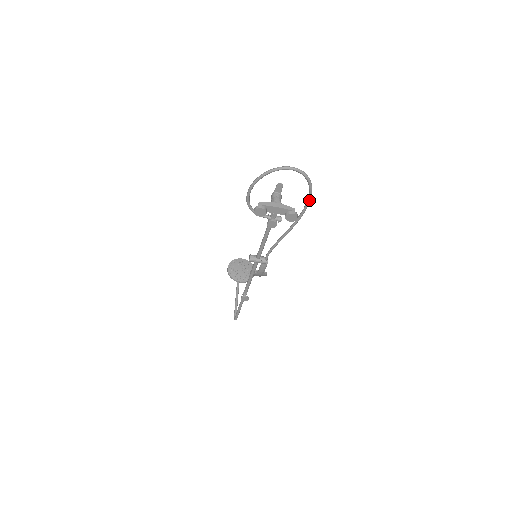
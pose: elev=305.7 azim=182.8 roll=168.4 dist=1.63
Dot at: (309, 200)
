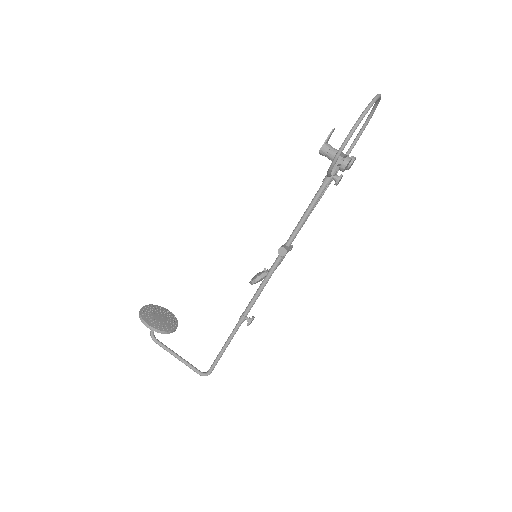
Dot at: occluded
